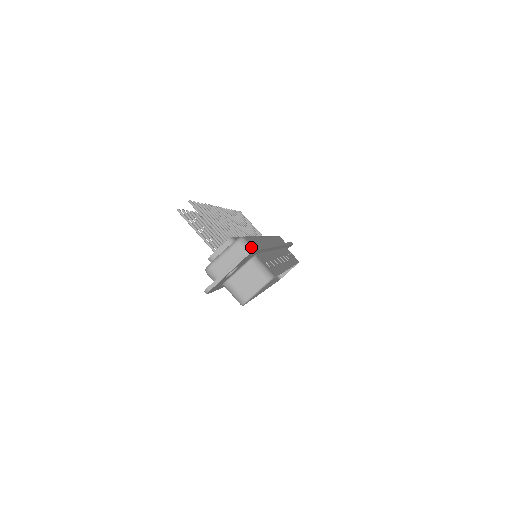
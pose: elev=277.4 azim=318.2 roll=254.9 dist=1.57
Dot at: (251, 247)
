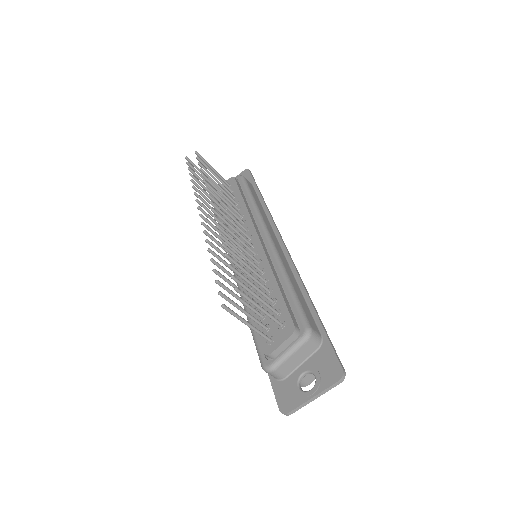
Dot at: (319, 337)
